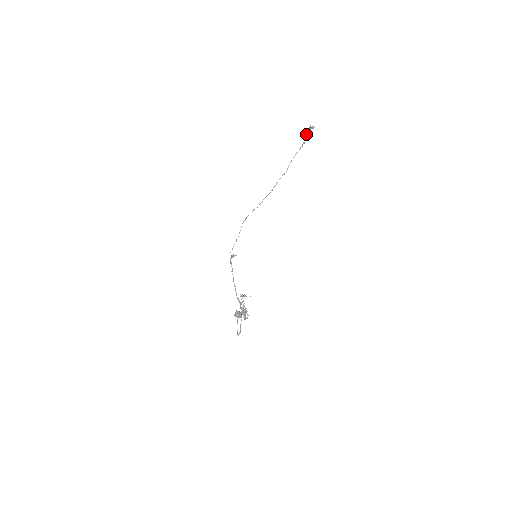
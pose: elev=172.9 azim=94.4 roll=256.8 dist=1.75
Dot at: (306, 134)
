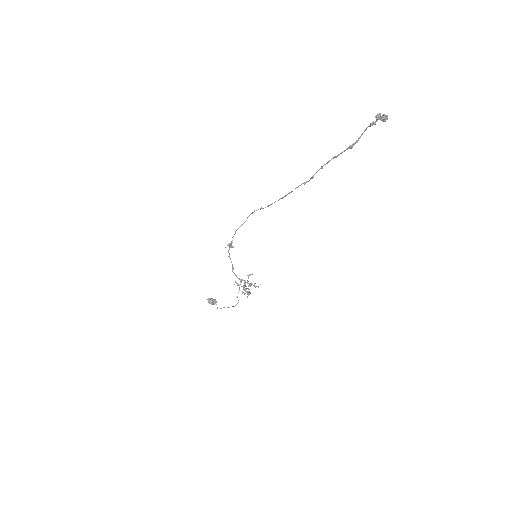
Dot at: (368, 126)
